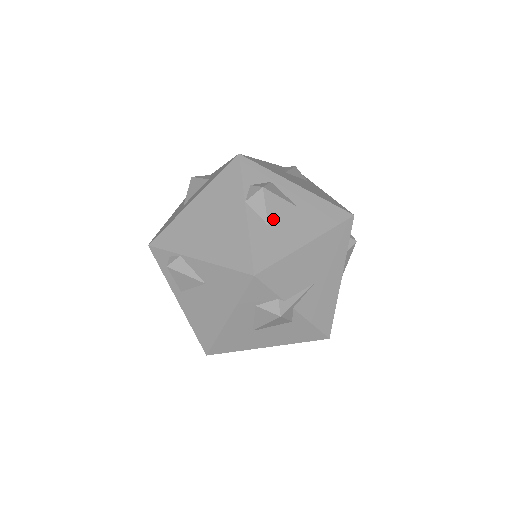
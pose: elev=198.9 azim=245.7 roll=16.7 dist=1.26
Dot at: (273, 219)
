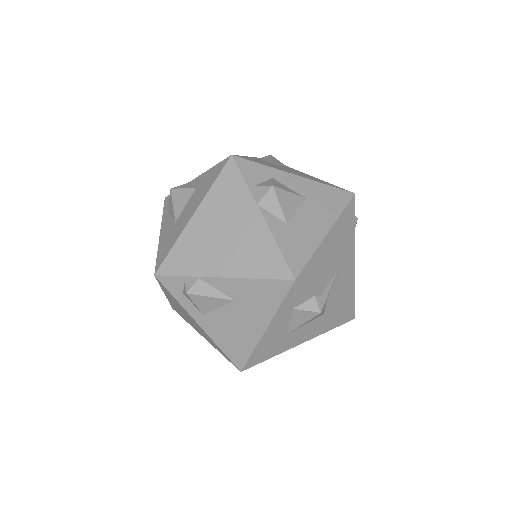
Dot at: (289, 216)
